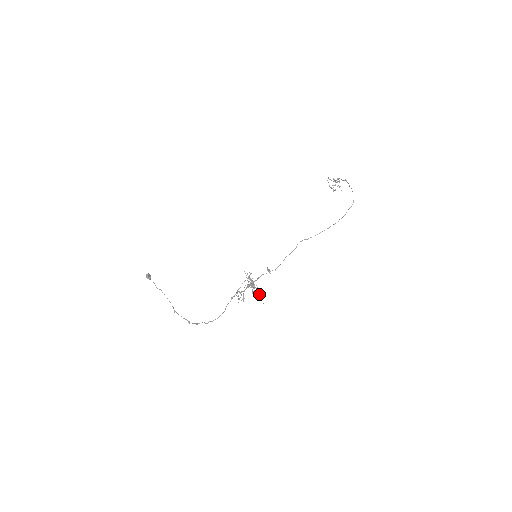
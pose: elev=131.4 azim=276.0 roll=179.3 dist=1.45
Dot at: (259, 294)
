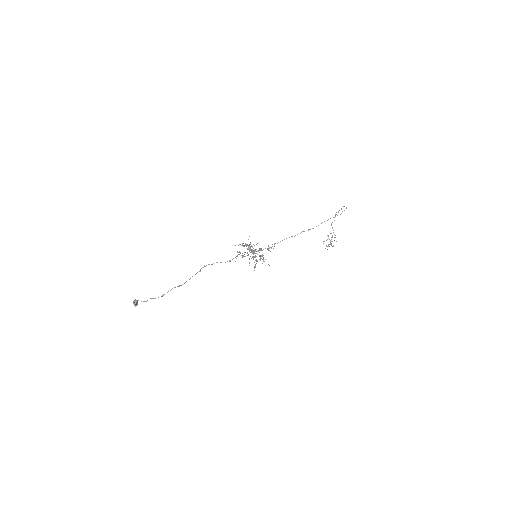
Dot at: (262, 256)
